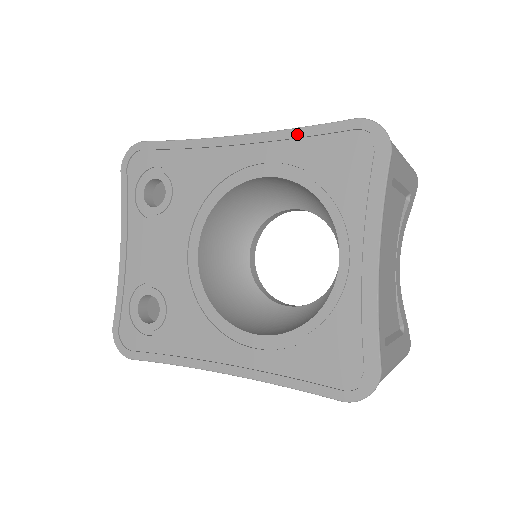
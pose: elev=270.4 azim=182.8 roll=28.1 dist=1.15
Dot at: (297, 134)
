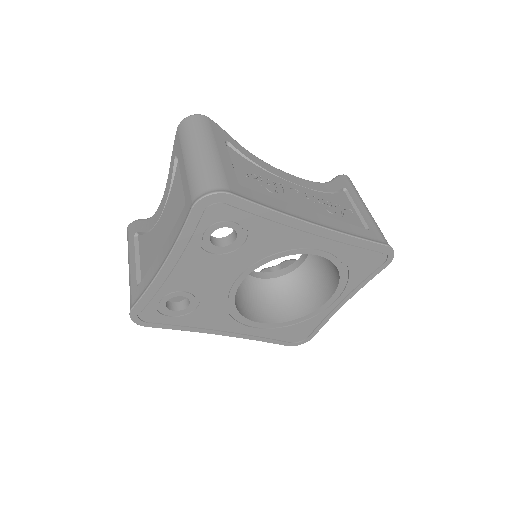
Dot at: (355, 241)
